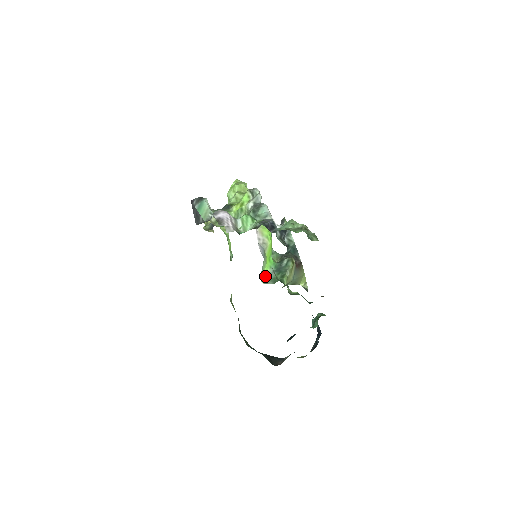
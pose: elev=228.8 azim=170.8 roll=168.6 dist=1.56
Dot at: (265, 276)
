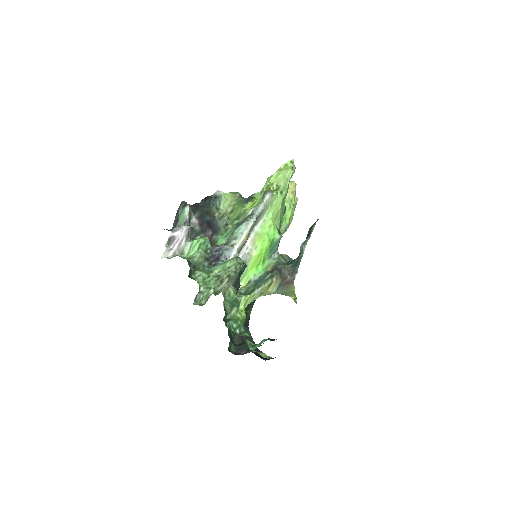
Dot at: (245, 281)
